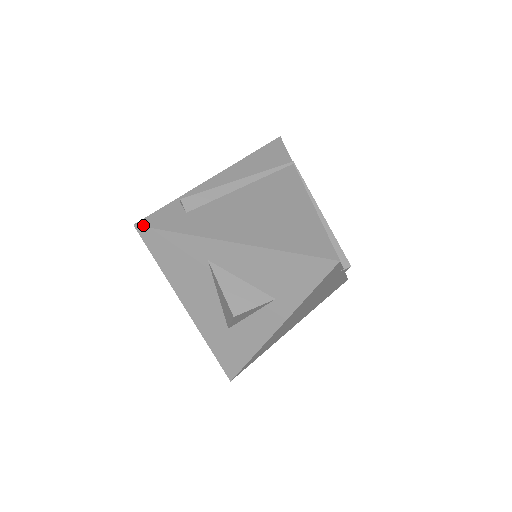
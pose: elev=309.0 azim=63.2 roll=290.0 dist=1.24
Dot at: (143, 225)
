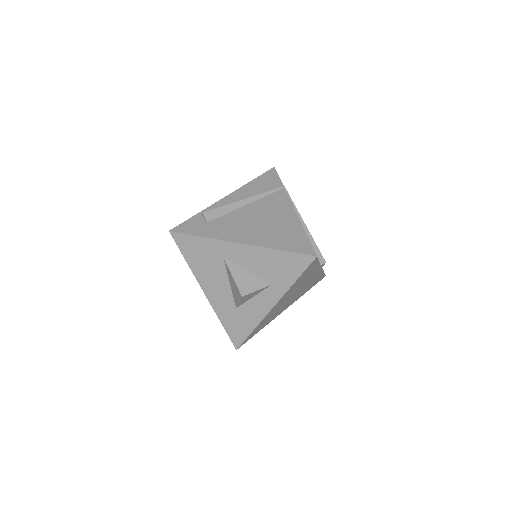
Dot at: (176, 231)
